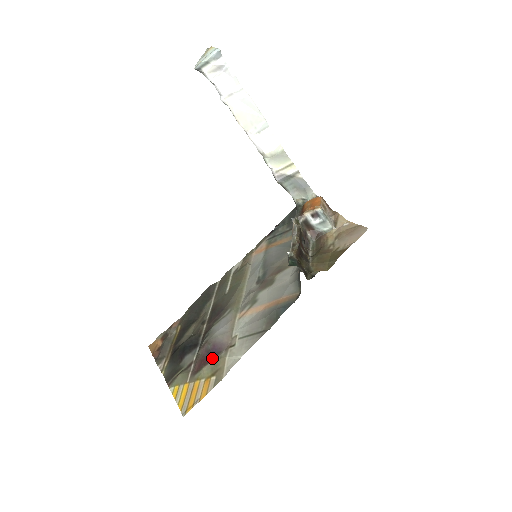
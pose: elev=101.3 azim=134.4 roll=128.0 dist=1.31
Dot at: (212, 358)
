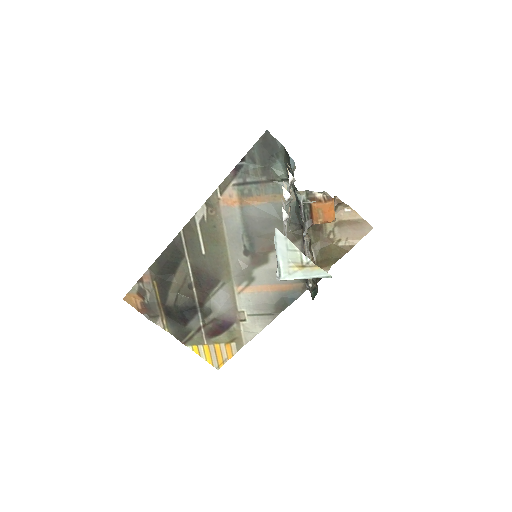
Dot at: (225, 330)
